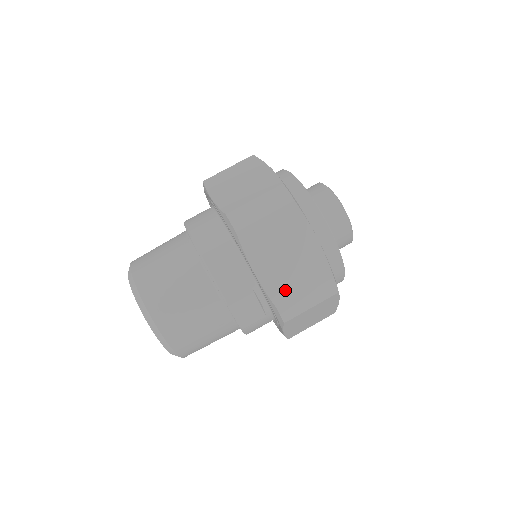
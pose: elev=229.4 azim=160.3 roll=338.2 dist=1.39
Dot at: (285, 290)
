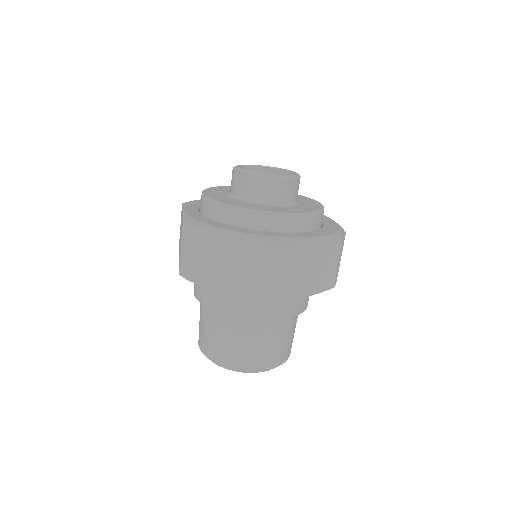
Dot at: (251, 283)
